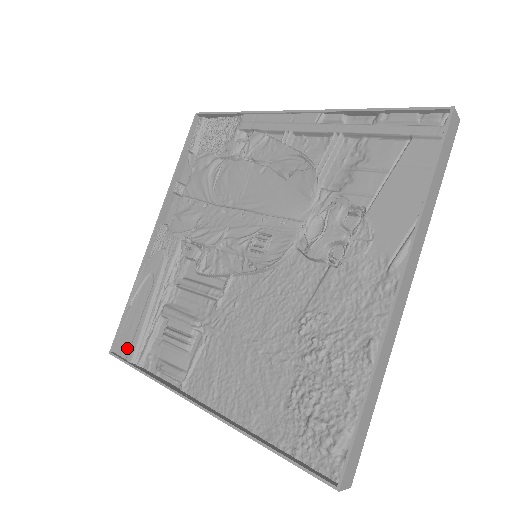
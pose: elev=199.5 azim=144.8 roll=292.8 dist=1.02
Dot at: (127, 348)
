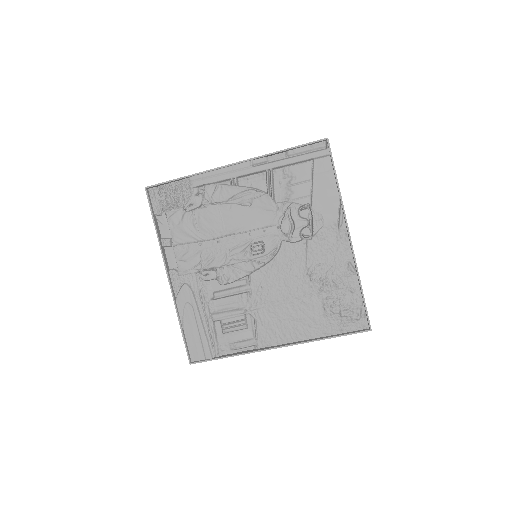
Dot at: (201, 353)
